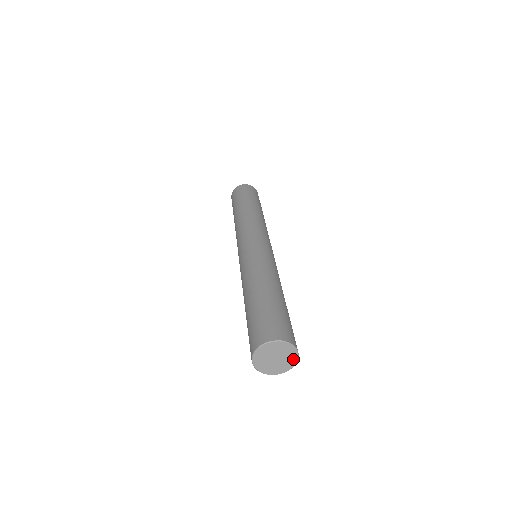
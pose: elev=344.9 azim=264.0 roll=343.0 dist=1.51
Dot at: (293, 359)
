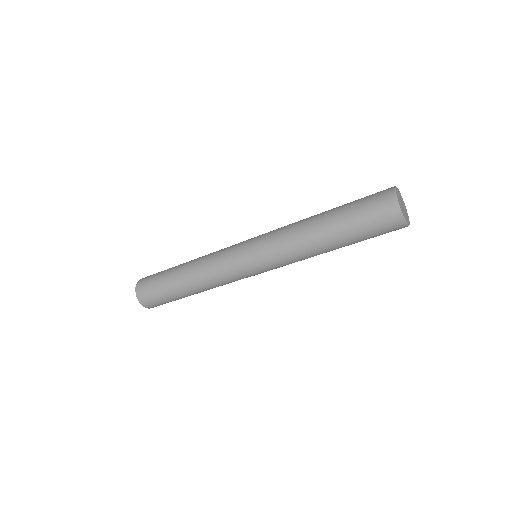
Dot at: (408, 217)
